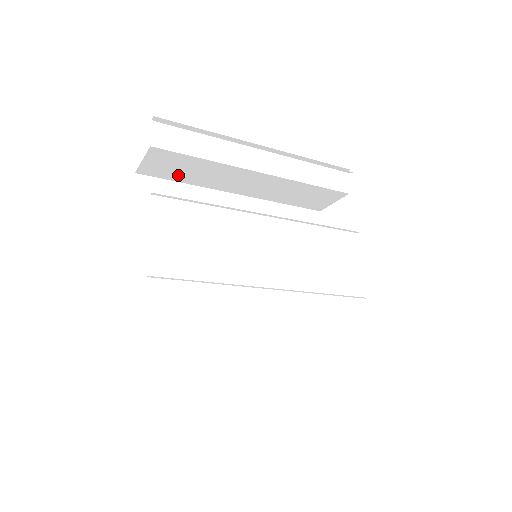
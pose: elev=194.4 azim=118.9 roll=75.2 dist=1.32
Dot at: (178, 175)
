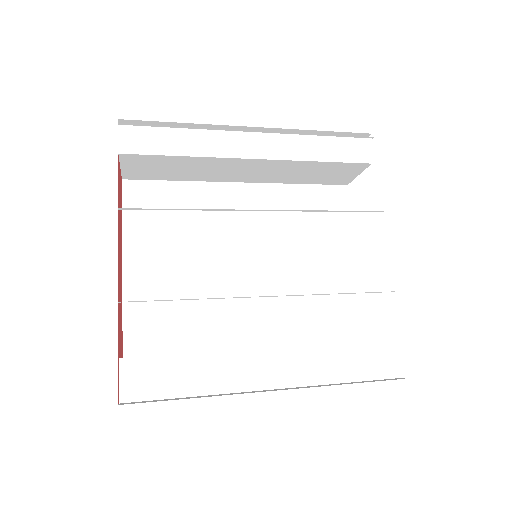
Dot at: (166, 174)
